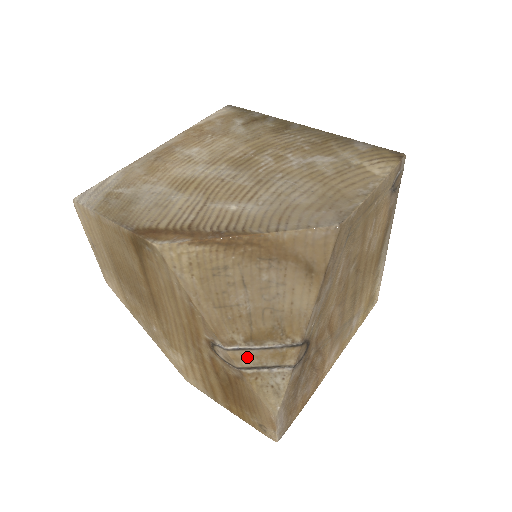
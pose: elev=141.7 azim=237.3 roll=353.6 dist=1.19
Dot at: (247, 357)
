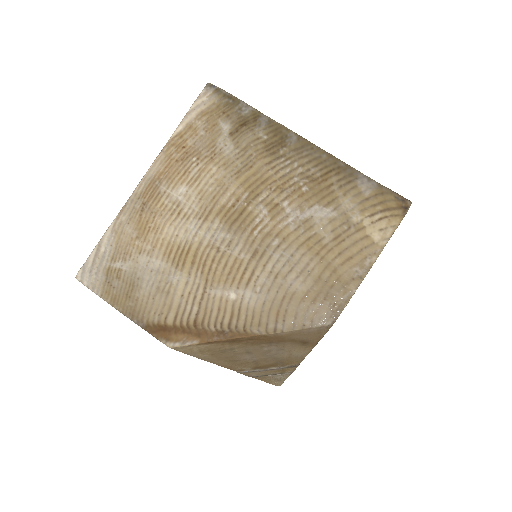
Dot at: (255, 373)
